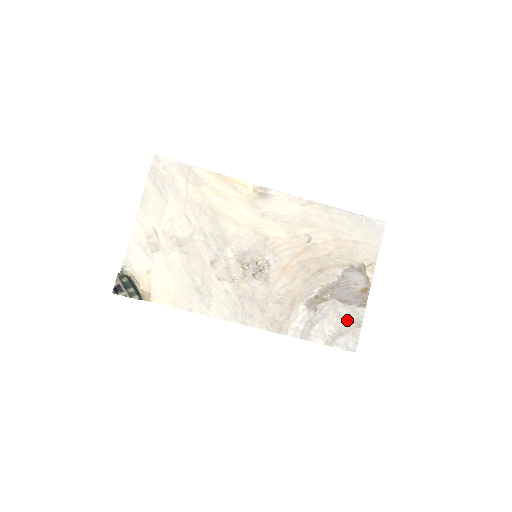
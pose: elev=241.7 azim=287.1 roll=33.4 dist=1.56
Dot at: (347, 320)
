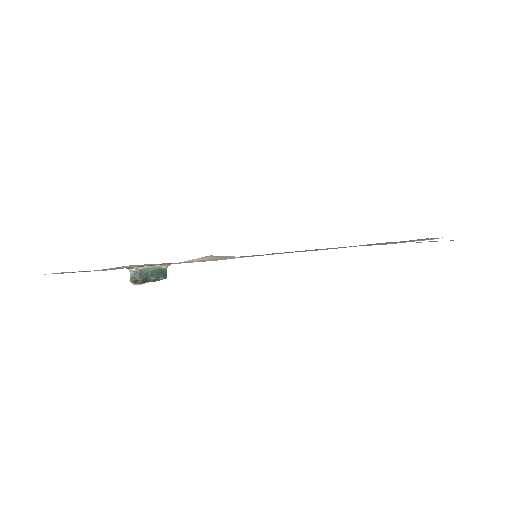
Dot at: occluded
